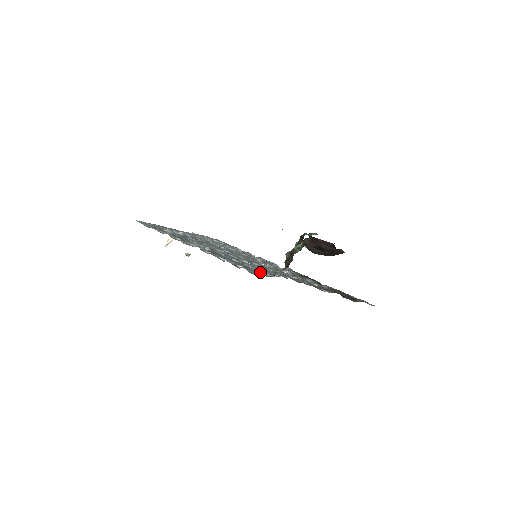
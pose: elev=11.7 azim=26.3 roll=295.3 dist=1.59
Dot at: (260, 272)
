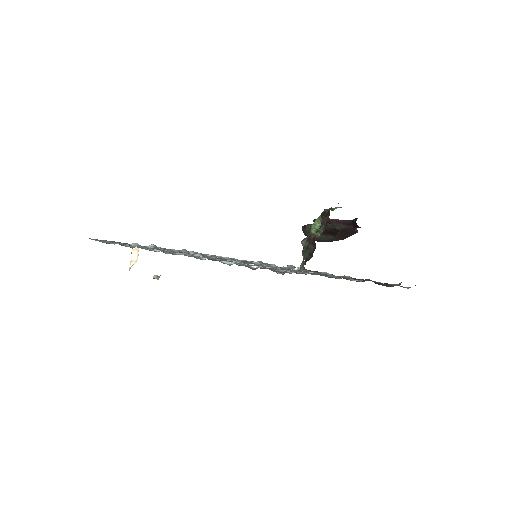
Dot at: occluded
